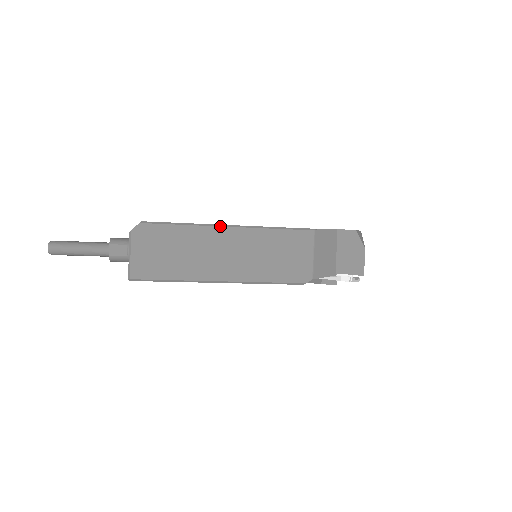
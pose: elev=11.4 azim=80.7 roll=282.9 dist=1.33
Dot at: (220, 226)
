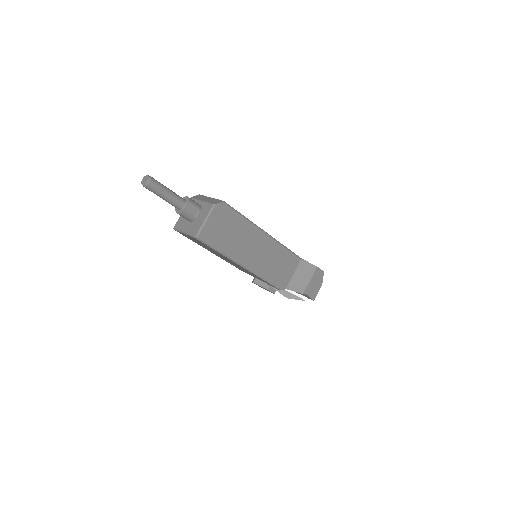
Dot at: (262, 230)
